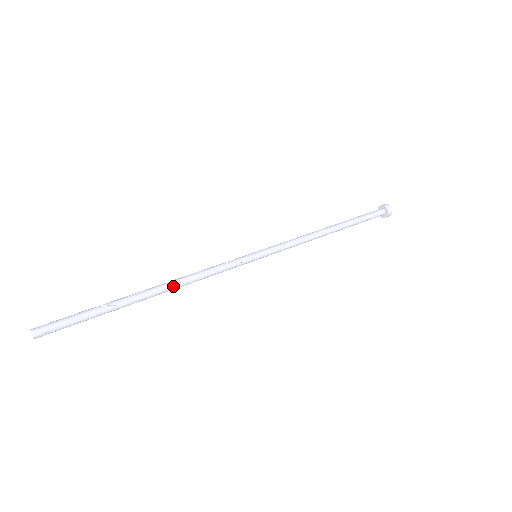
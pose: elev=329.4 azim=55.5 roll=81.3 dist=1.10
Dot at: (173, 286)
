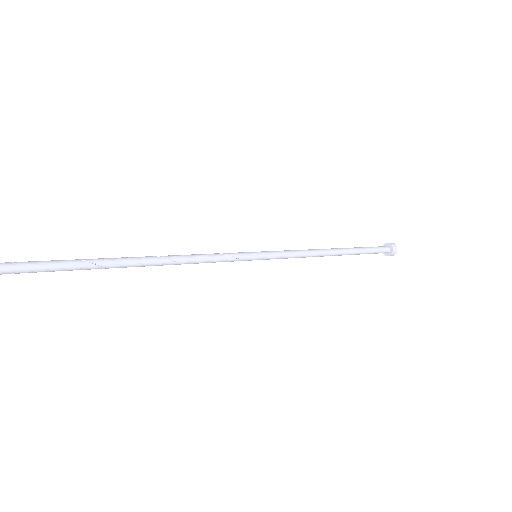
Dot at: (165, 263)
